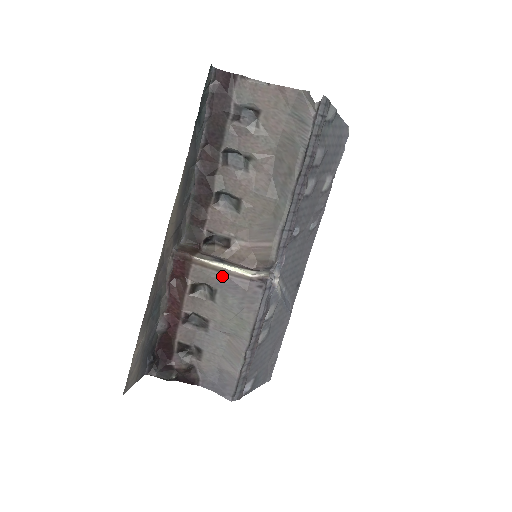
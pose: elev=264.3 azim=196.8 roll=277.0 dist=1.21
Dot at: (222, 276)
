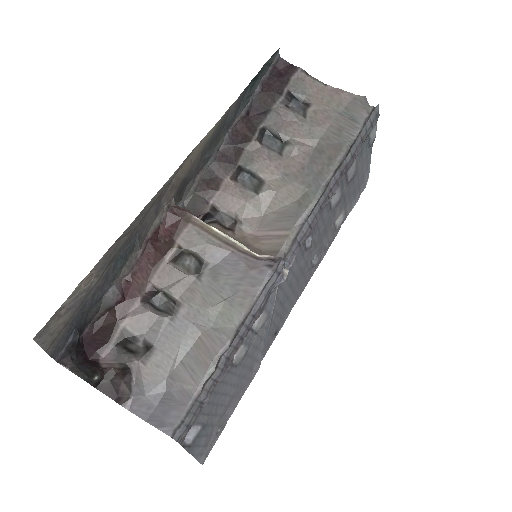
Dot at: (222, 246)
